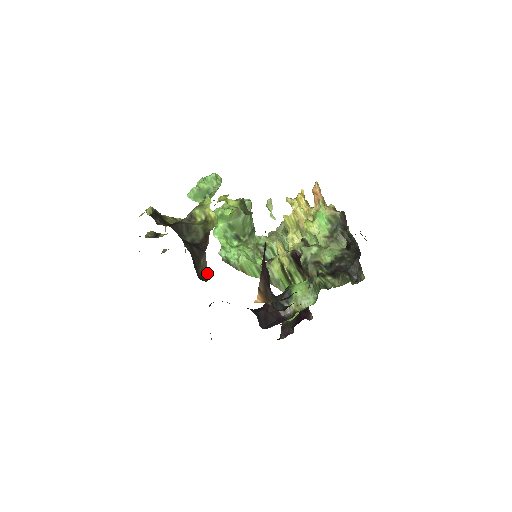
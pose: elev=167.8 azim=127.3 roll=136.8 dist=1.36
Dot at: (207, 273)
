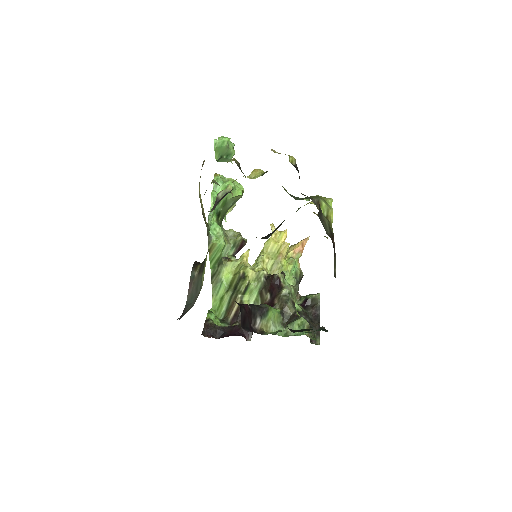
Dot at: occluded
